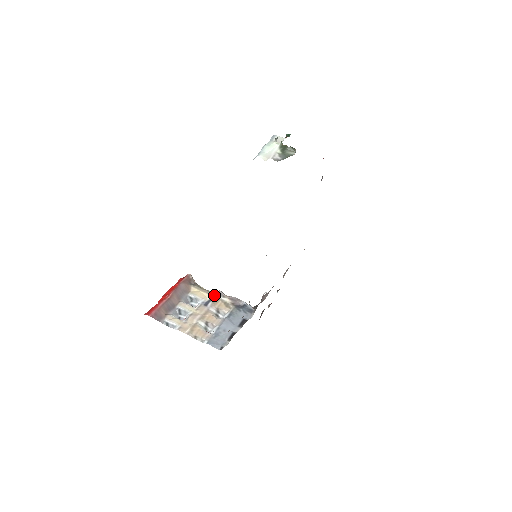
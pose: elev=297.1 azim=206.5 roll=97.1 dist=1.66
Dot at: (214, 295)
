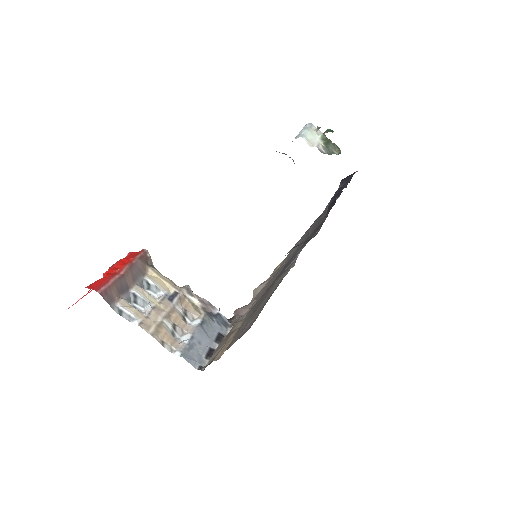
Dot at: (180, 289)
